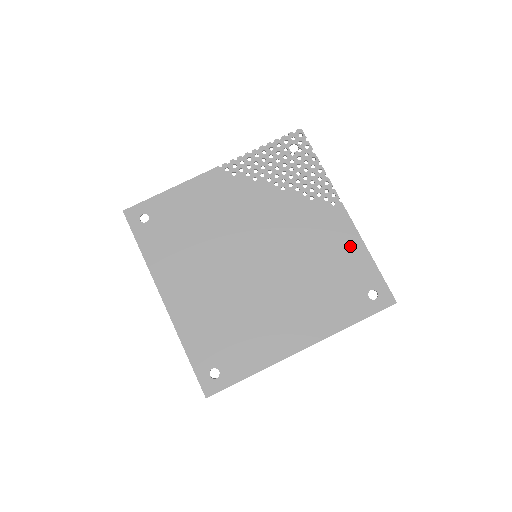
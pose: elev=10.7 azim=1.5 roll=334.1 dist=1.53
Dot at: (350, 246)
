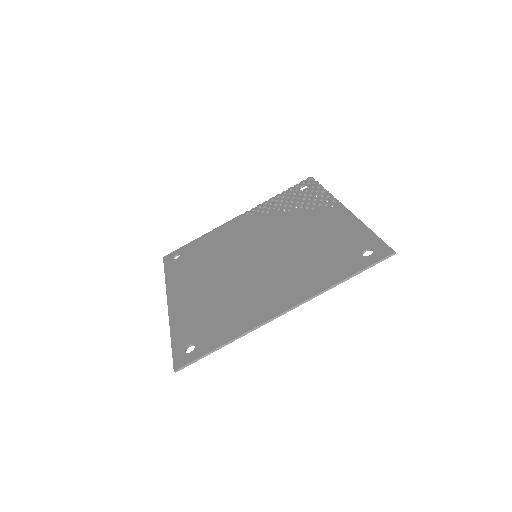
Dot at: (345, 226)
